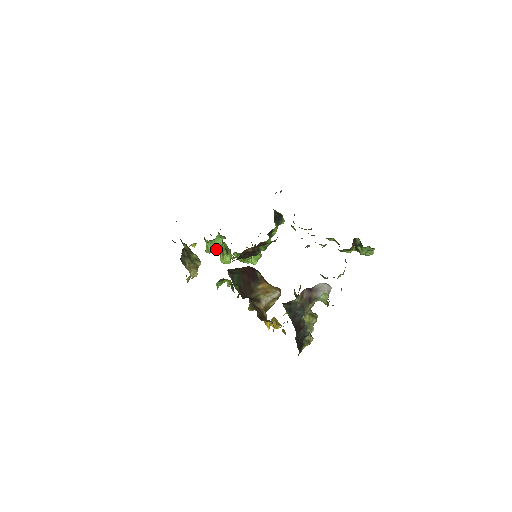
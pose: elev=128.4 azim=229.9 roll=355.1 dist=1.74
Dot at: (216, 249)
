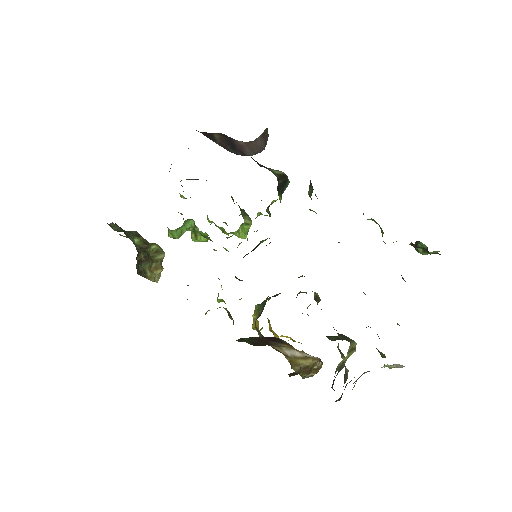
Dot at: (184, 231)
